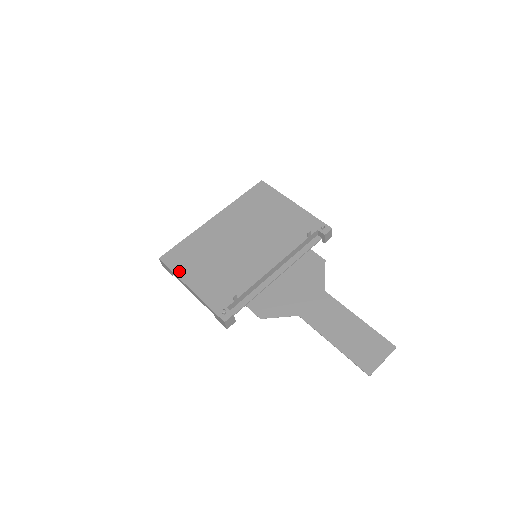
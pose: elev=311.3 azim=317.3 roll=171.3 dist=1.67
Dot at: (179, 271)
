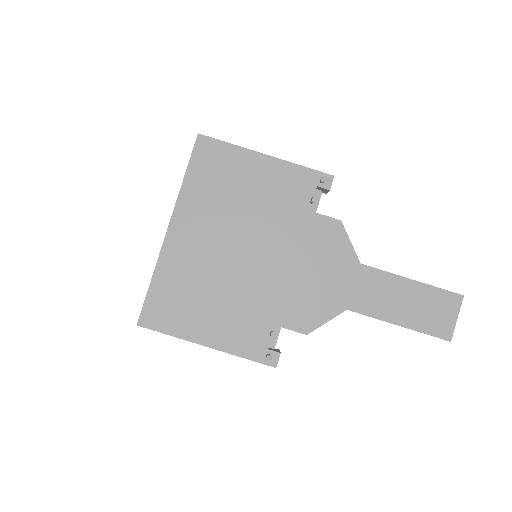
Dot at: (177, 330)
